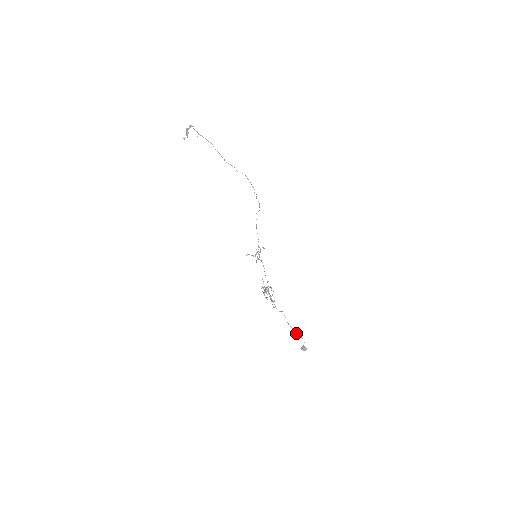
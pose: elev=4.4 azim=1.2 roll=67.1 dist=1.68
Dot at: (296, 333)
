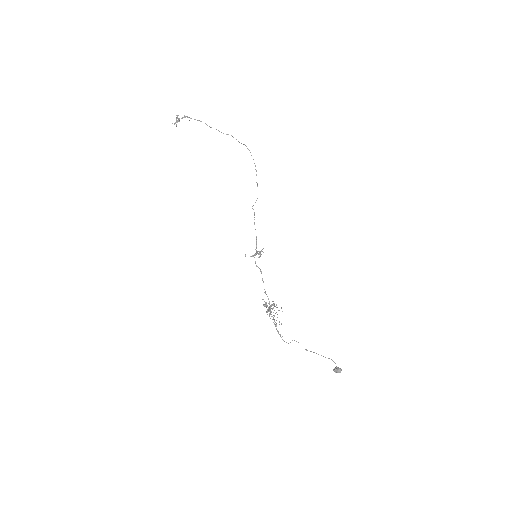
Dot at: (321, 355)
